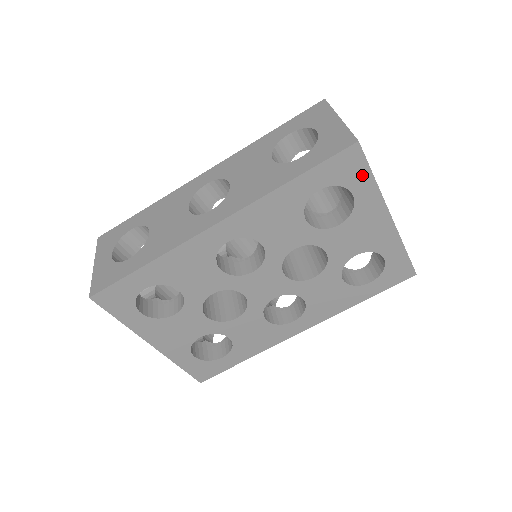
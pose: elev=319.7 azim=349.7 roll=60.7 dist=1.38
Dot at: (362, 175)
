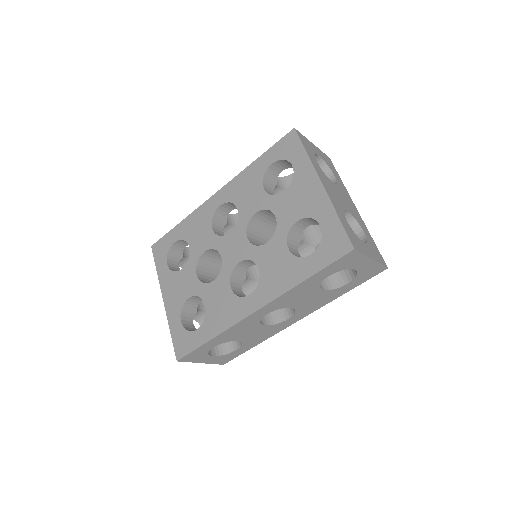
Dot at: (298, 150)
